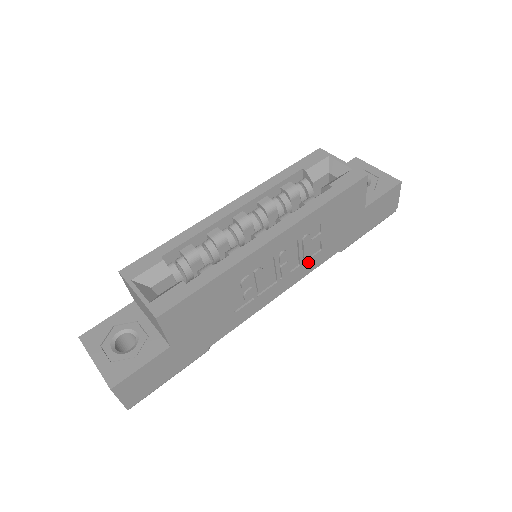
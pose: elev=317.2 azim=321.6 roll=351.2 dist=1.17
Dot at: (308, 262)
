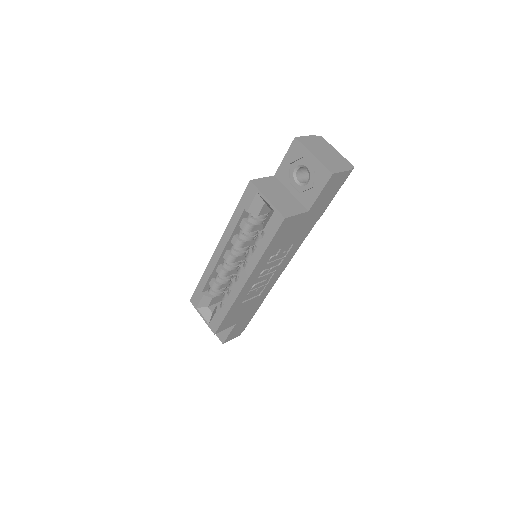
Dot at: (289, 252)
